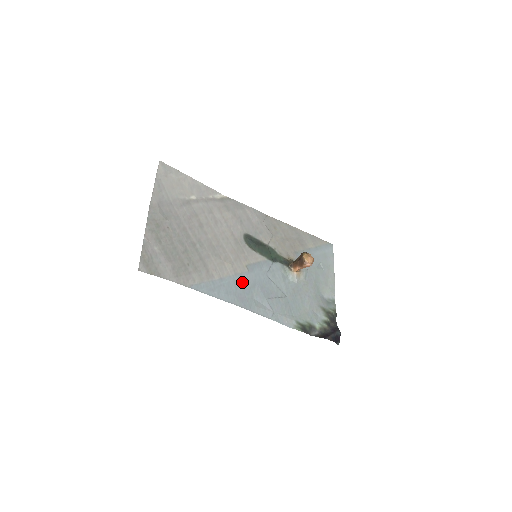
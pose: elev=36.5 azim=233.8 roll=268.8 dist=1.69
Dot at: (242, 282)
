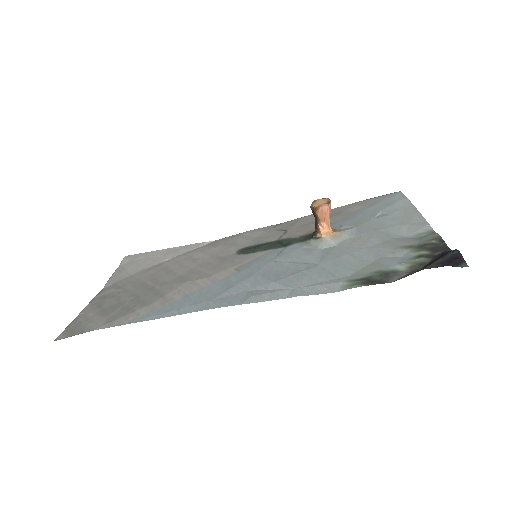
Dot at: (225, 284)
